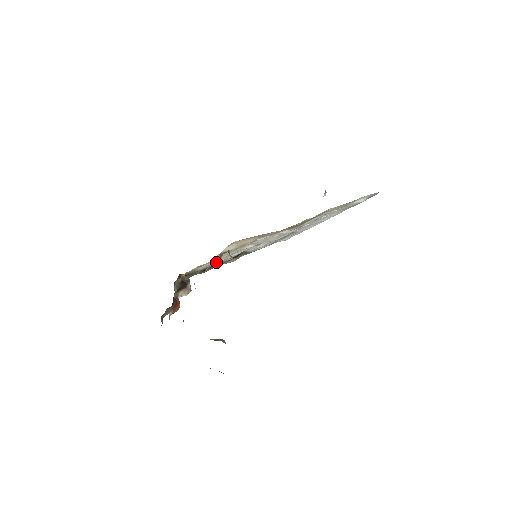
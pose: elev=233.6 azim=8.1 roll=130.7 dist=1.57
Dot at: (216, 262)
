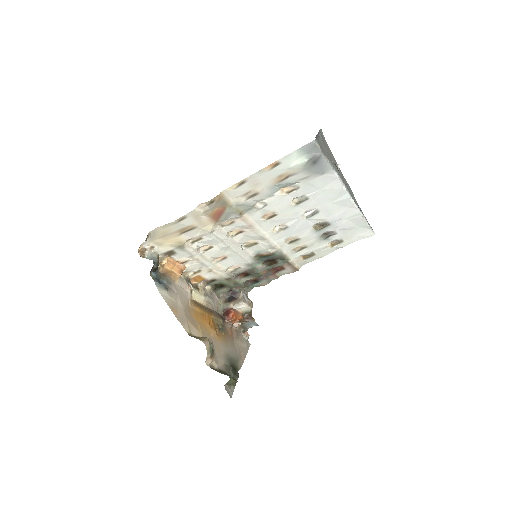
Dot at: (235, 269)
